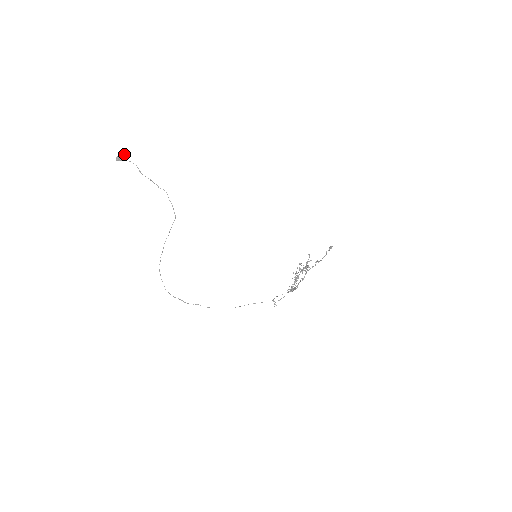
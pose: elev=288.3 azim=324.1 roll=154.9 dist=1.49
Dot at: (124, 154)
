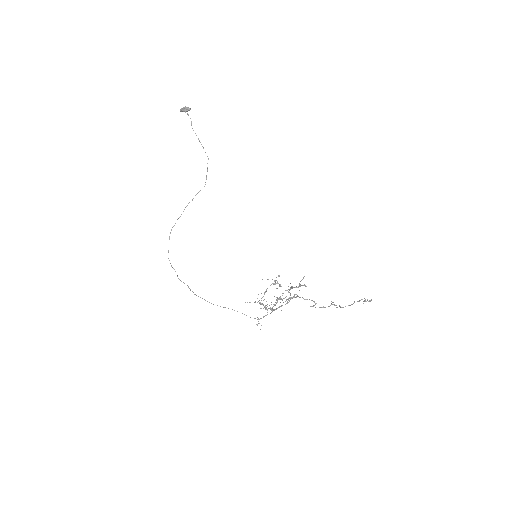
Dot at: occluded
